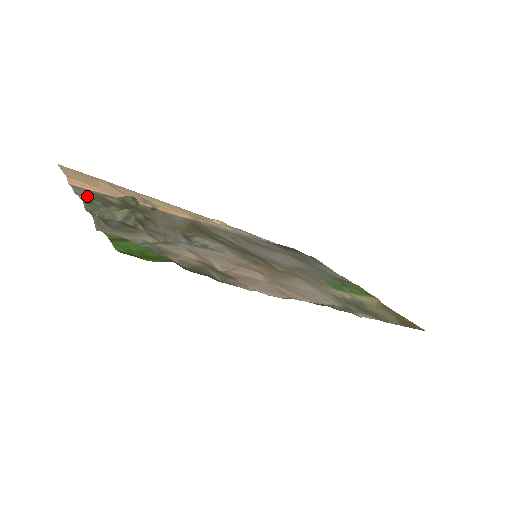
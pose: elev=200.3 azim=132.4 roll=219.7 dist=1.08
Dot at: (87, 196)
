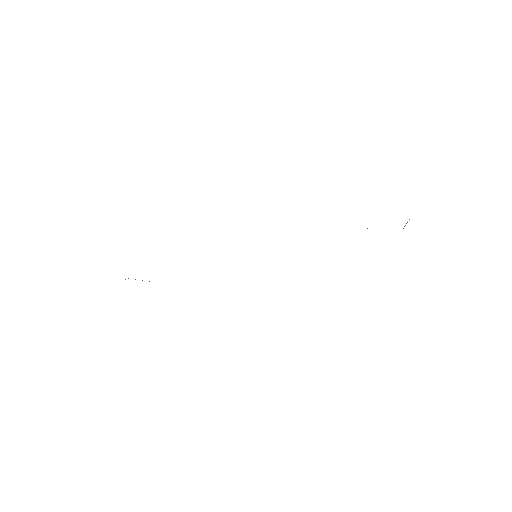
Dot at: occluded
